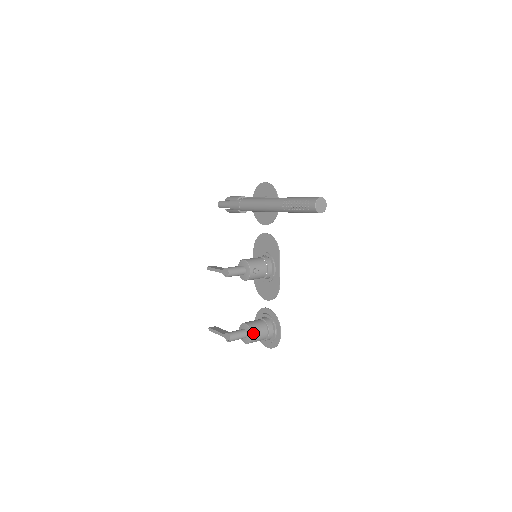
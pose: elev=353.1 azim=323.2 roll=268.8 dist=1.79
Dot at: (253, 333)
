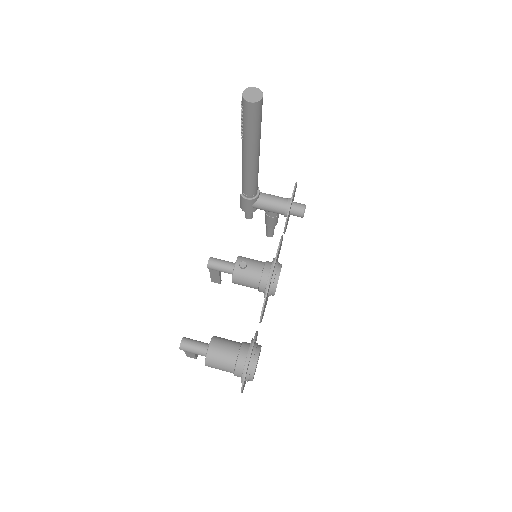
Dot at: (213, 345)
